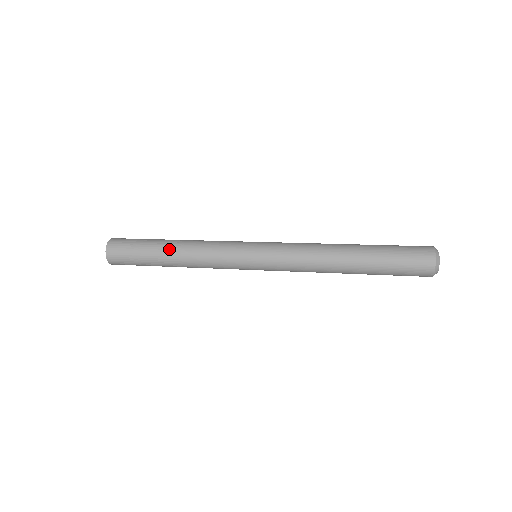
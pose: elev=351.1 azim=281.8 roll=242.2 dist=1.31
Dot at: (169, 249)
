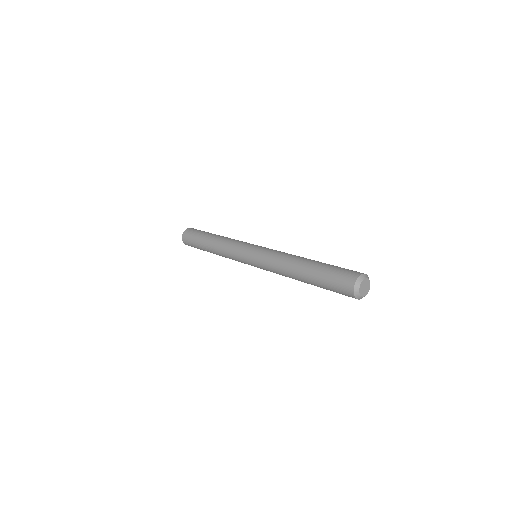
Dot at: (211, 239)
